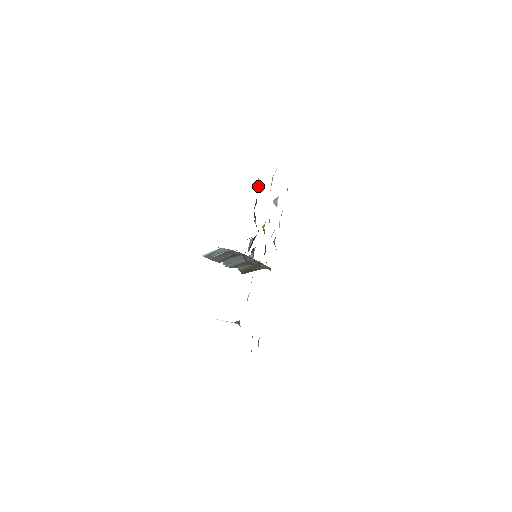
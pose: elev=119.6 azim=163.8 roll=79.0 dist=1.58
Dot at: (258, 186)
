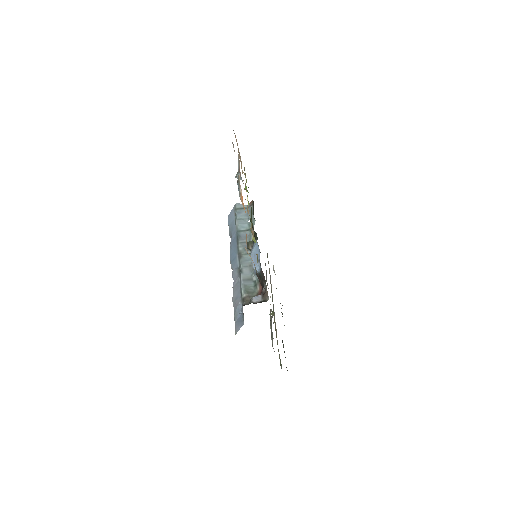
Dot at: occluded
